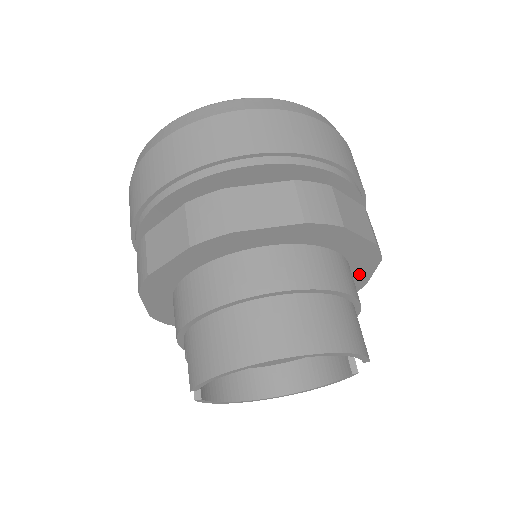
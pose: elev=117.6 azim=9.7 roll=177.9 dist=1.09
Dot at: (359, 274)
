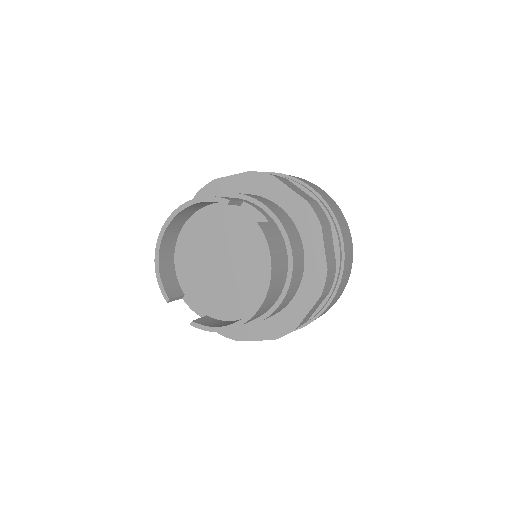
Dot at: (283, 198)
